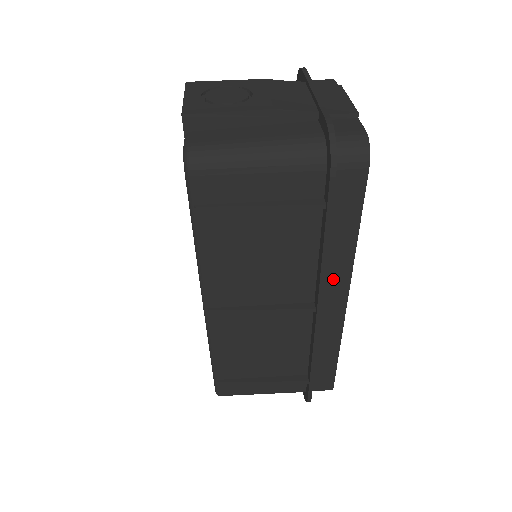
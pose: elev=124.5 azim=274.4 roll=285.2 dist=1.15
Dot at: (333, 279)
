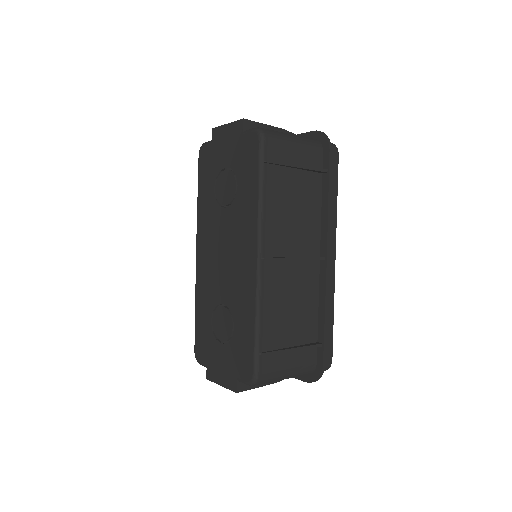
Dot at: occluded
